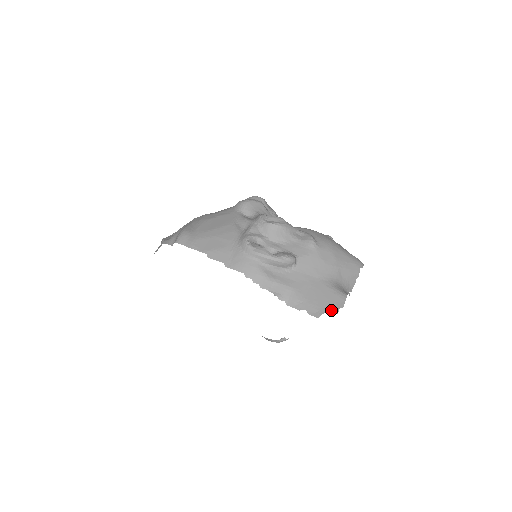
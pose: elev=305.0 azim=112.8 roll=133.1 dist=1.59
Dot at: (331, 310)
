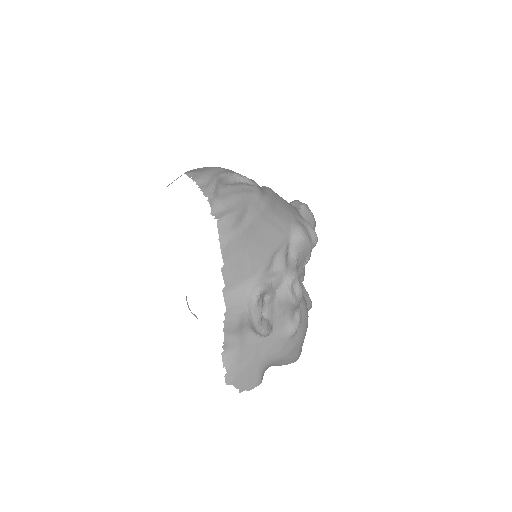
Dot at: (240, 387)
